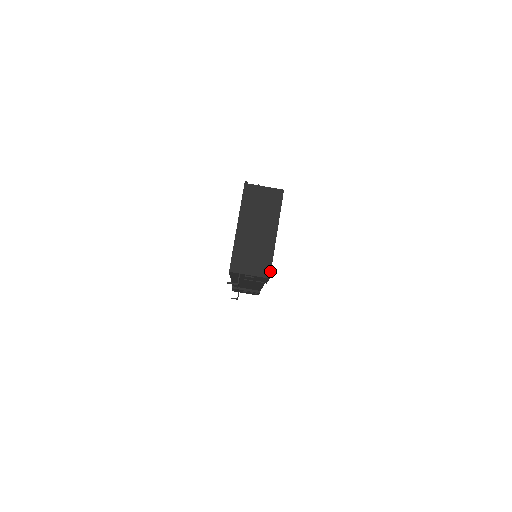
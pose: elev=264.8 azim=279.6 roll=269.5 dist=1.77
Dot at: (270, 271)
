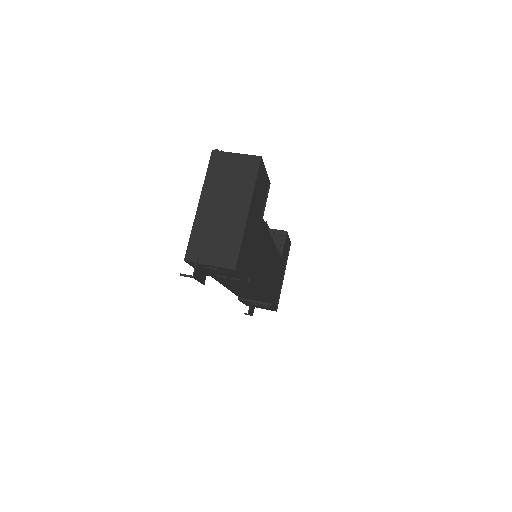
Dot at: (236, 260)
